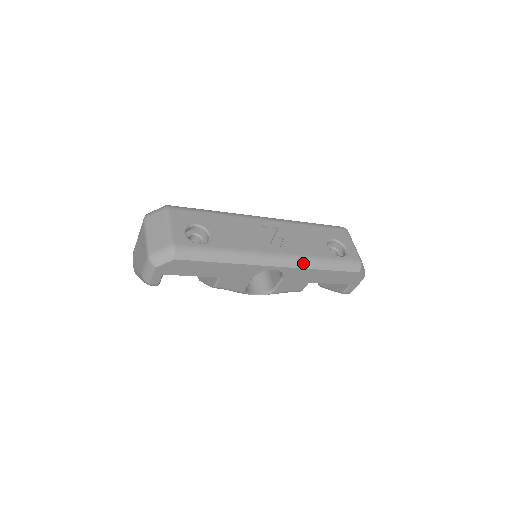
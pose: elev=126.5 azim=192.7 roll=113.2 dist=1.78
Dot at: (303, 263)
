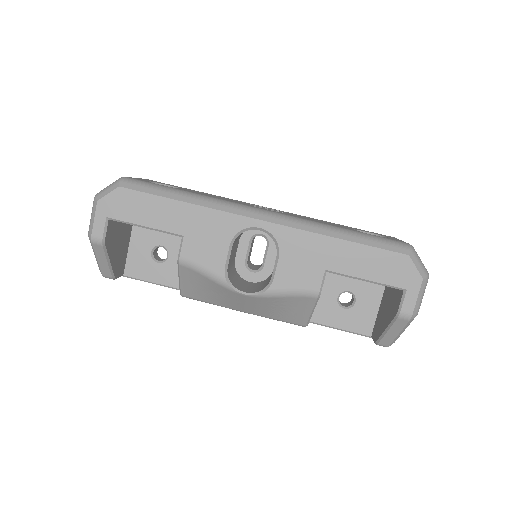
Dot at: (305, 225)
